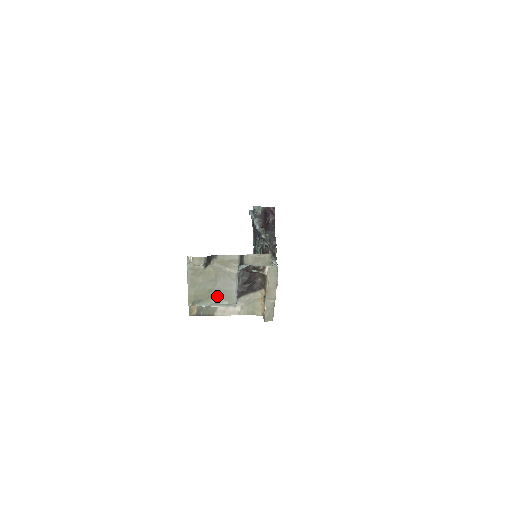
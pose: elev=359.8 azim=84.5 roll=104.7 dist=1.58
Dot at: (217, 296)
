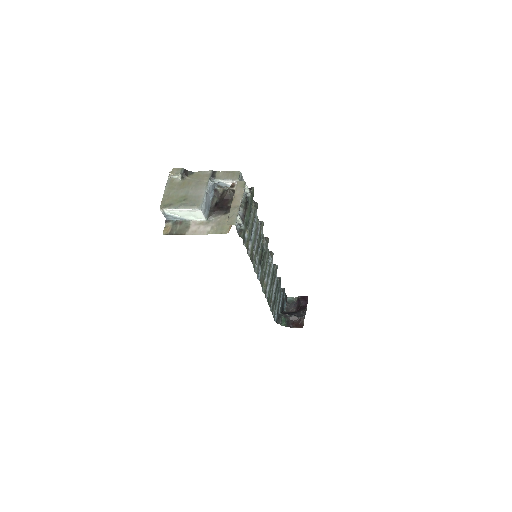
Dot at: (186, 201)
